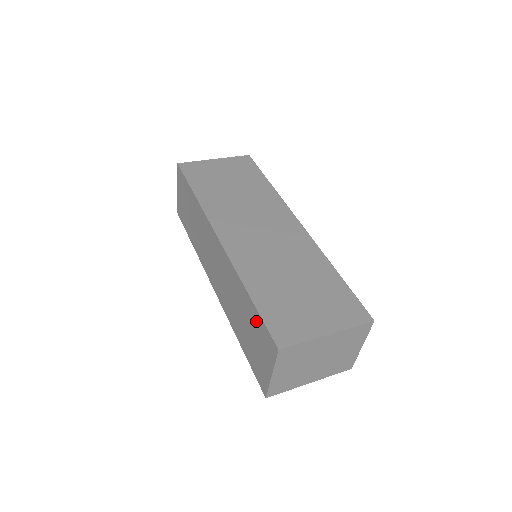
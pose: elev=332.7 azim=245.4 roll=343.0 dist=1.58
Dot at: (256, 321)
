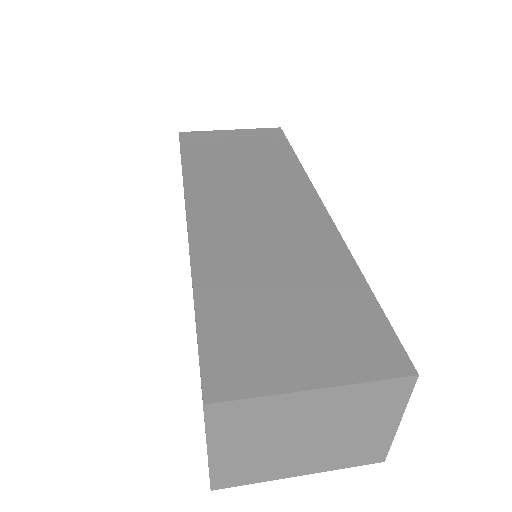
Dot at: occluded
